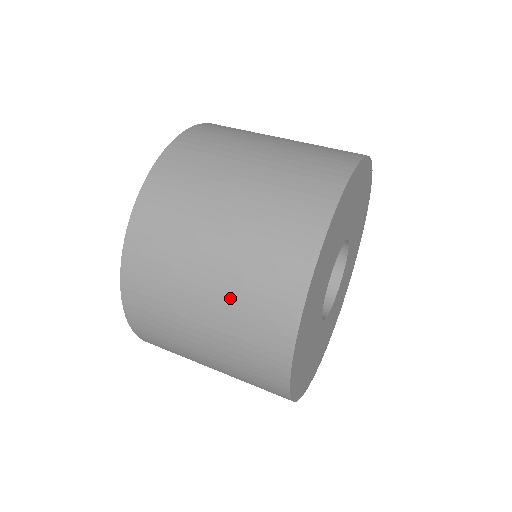
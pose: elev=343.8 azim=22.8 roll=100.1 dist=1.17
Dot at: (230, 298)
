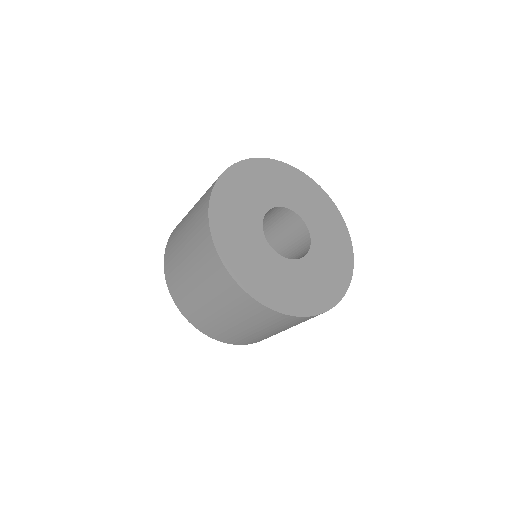
Dot at: (190, 236)
